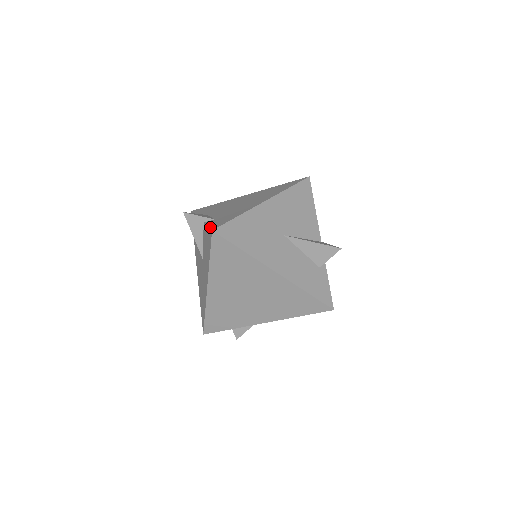
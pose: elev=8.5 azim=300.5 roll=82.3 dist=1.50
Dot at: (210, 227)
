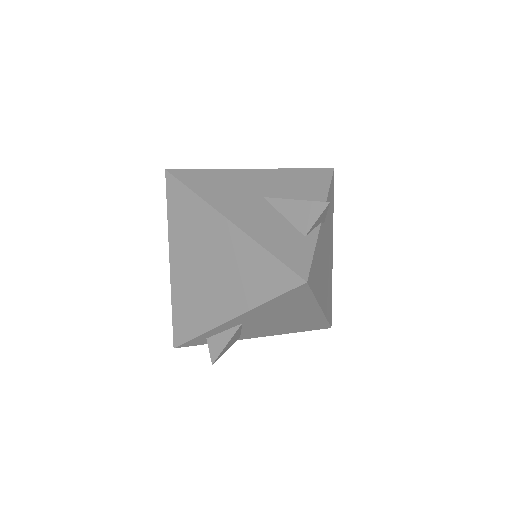
Dot at: occluded
